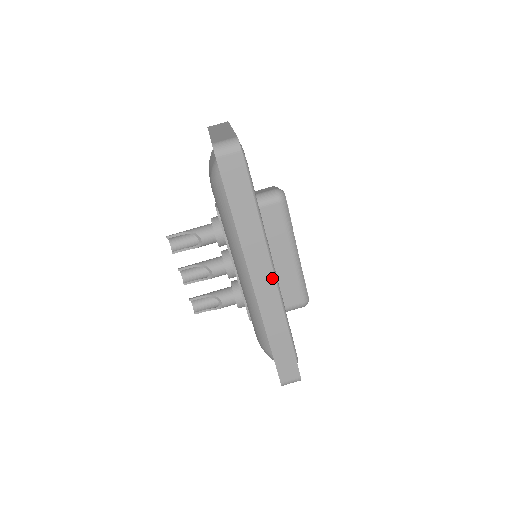
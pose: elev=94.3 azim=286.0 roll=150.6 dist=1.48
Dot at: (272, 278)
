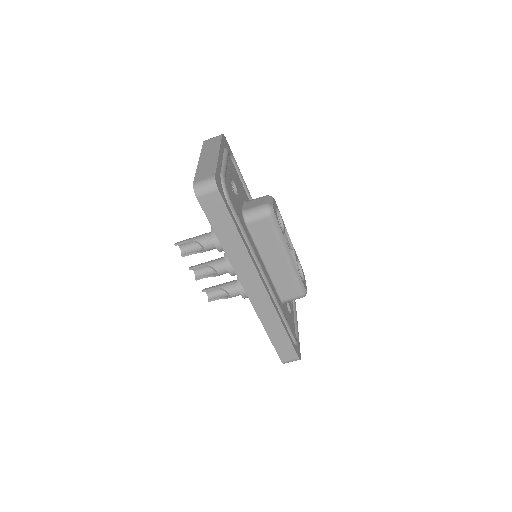
Dot at: (262, 286)
